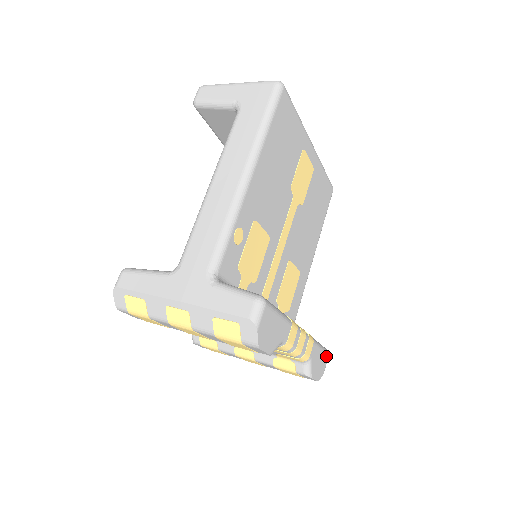
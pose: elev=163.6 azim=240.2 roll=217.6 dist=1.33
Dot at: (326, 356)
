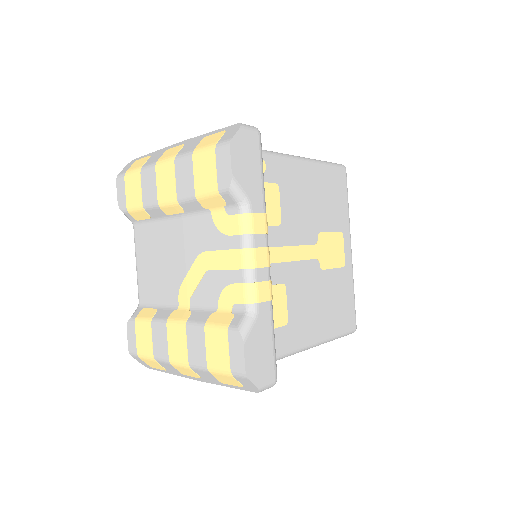
Dot at: (273, 372)
